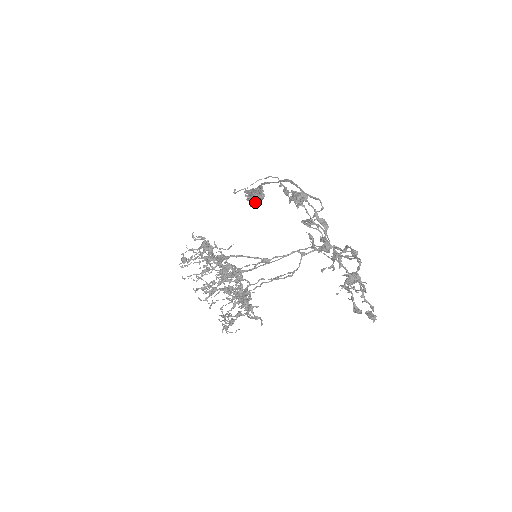
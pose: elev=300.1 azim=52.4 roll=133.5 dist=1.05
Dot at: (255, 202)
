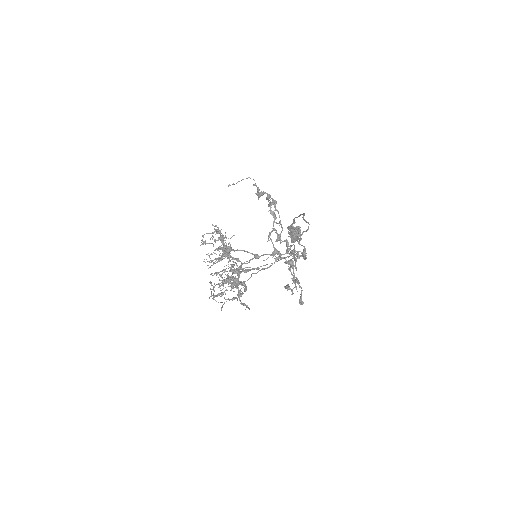
Dot at: (294, 239)
